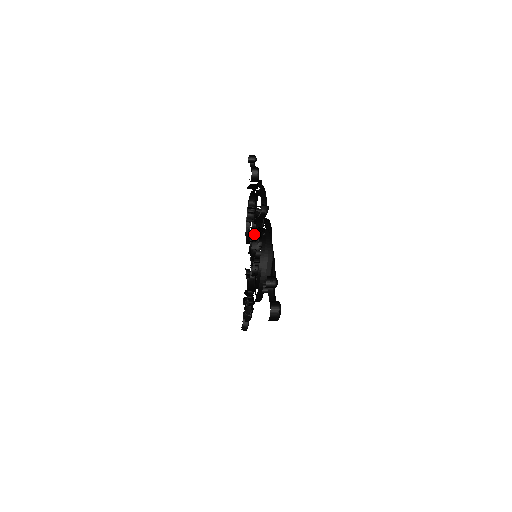
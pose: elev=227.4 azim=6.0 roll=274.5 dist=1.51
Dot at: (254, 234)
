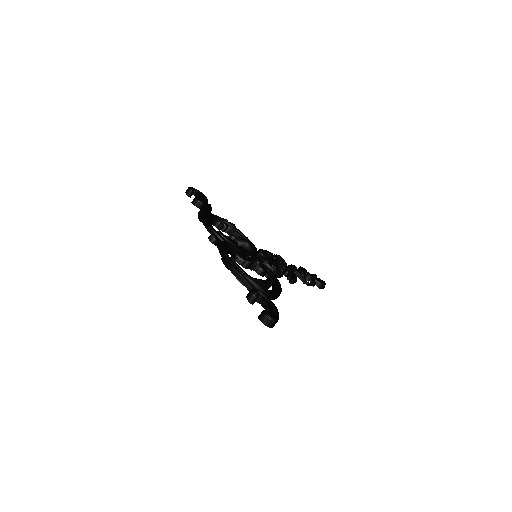
Dot at: occluded
